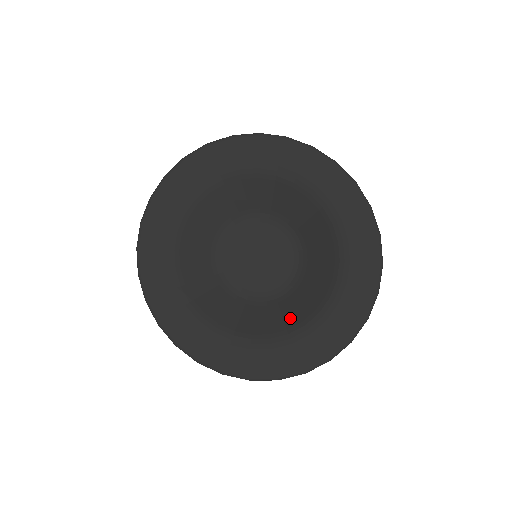
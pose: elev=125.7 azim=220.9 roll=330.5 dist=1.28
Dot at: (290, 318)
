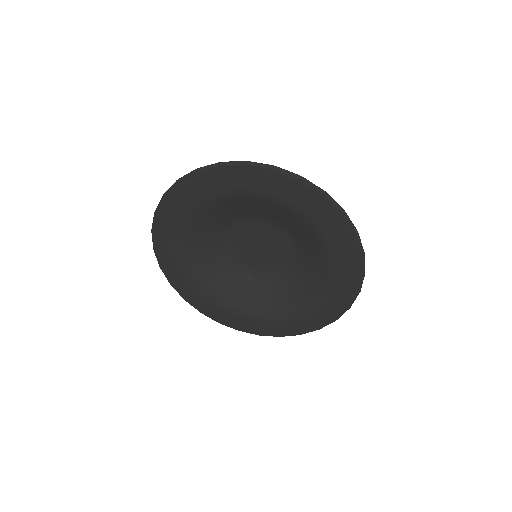
Dot at: (298, 294)
